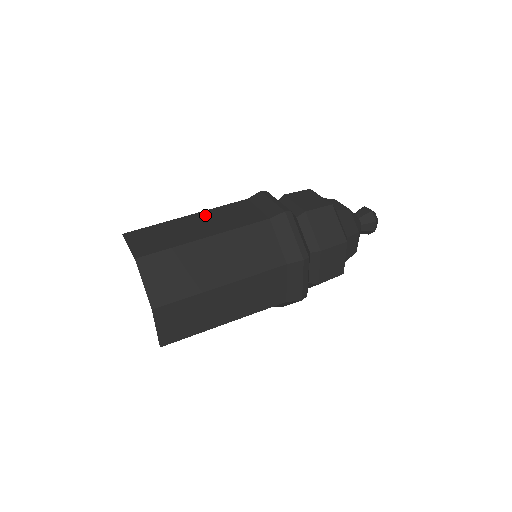
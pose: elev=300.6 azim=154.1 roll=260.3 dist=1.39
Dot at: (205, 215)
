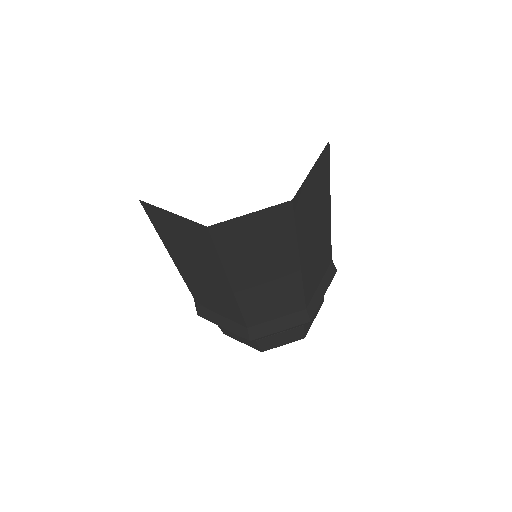
Dot at: occluded
